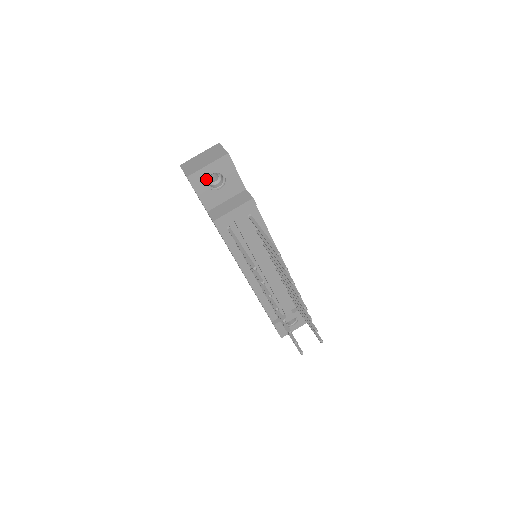
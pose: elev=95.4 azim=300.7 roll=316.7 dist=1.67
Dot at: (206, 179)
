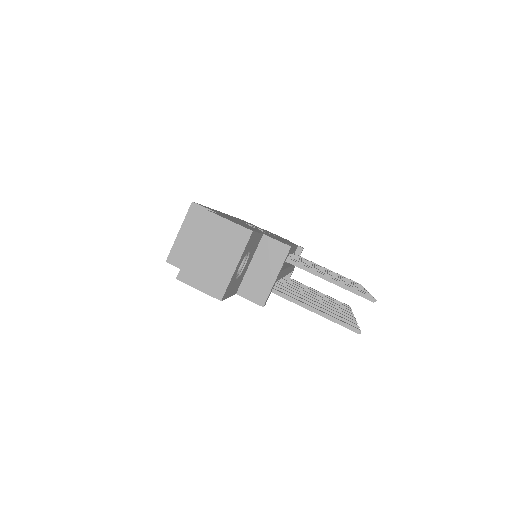
Dot at: (235, 277)
